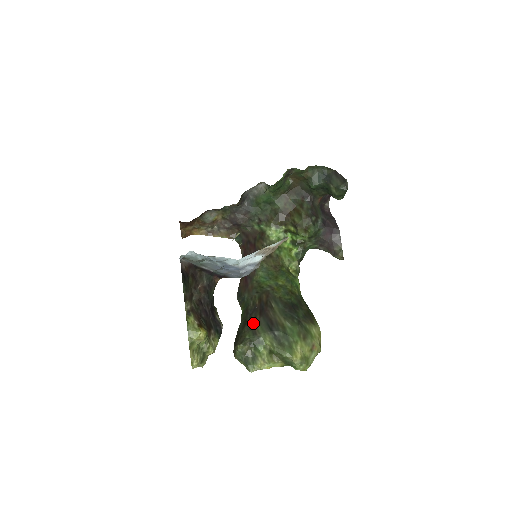
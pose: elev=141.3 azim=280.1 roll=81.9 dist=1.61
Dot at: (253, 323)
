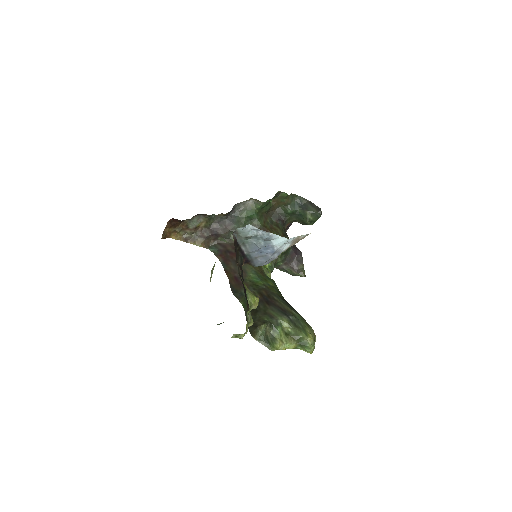
Dot at: (265, 310)
